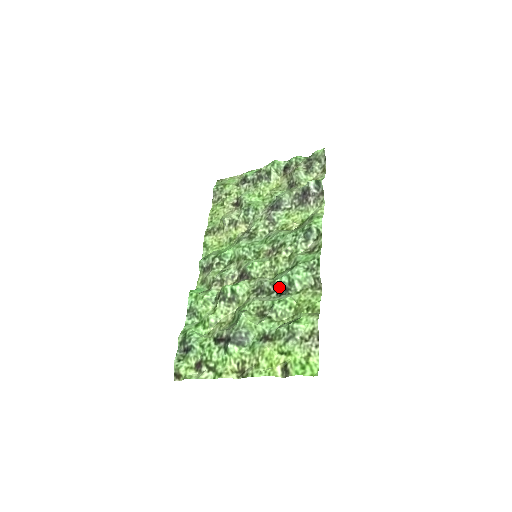
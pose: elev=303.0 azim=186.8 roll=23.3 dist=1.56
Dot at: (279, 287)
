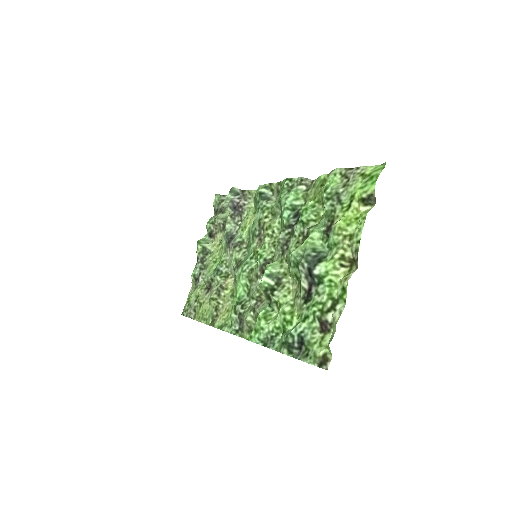
Dot at: (291, 222)
